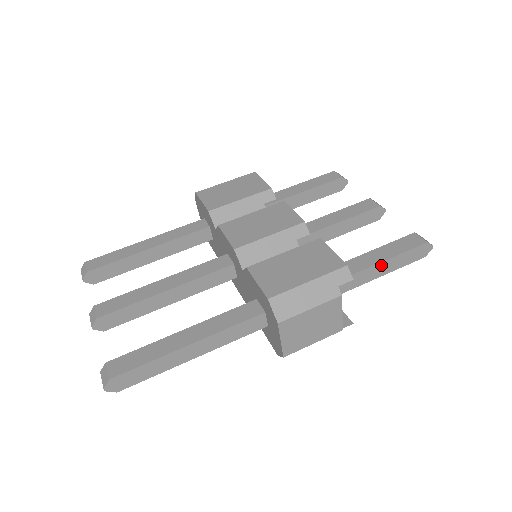
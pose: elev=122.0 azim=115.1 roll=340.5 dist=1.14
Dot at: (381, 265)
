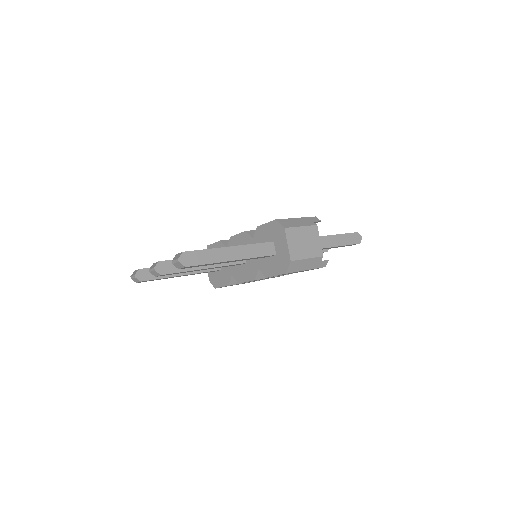
Dot at: (335, 237)
